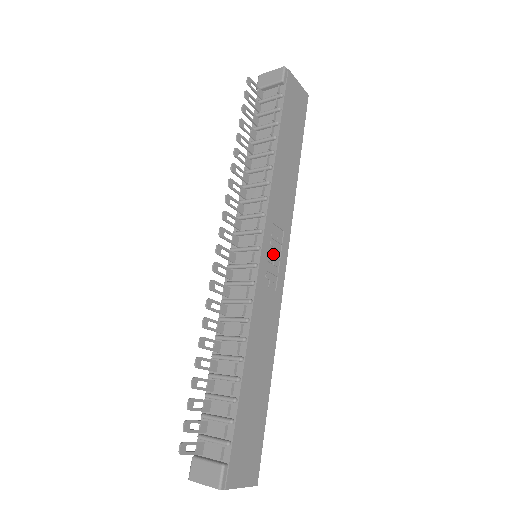
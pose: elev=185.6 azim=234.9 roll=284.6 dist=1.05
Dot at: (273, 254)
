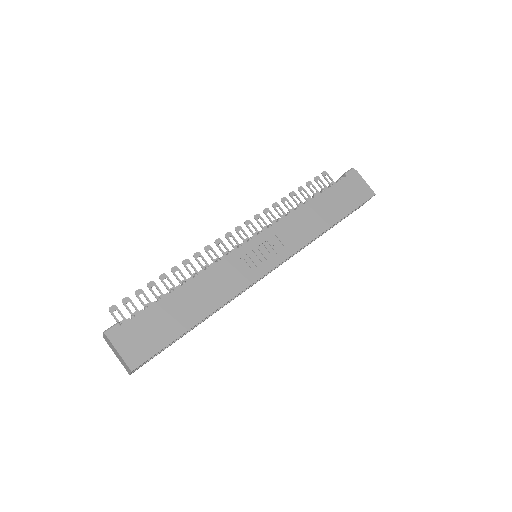
Dot at: (263, 252)
